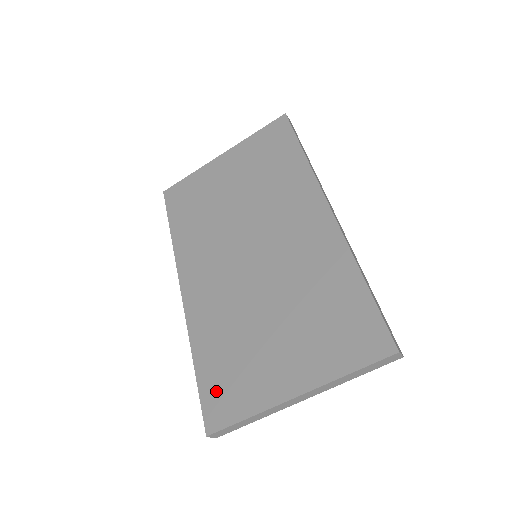
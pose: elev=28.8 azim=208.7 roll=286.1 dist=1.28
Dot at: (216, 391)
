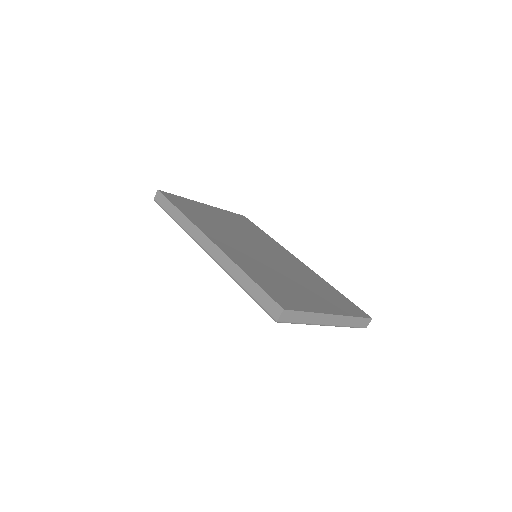
Dot at: (276, 292)
